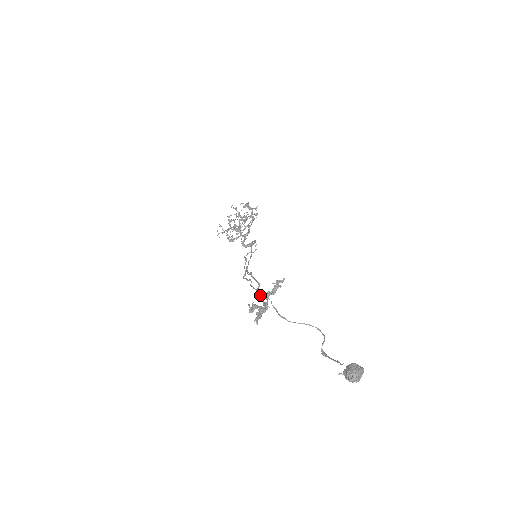
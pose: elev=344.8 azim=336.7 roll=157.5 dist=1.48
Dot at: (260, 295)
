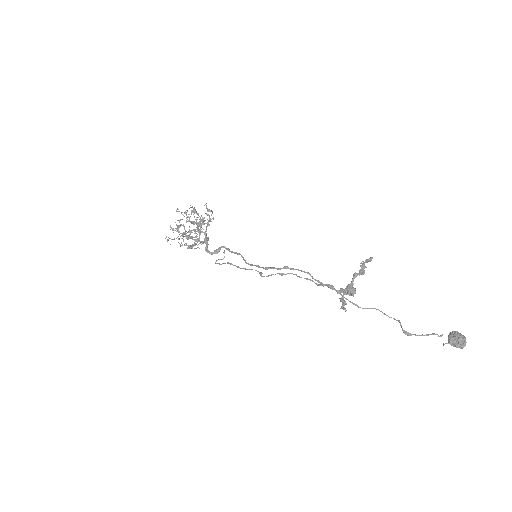
Dot at: occluded
